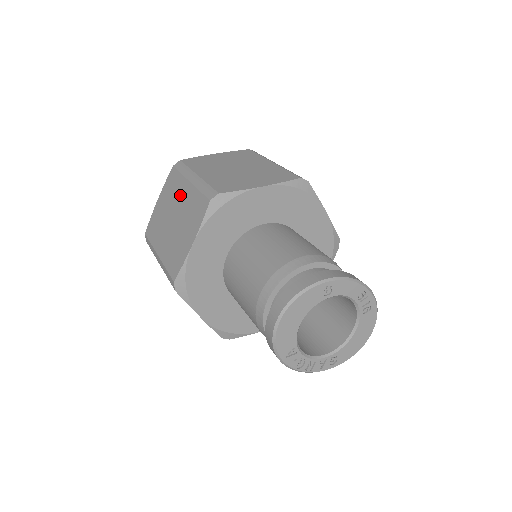
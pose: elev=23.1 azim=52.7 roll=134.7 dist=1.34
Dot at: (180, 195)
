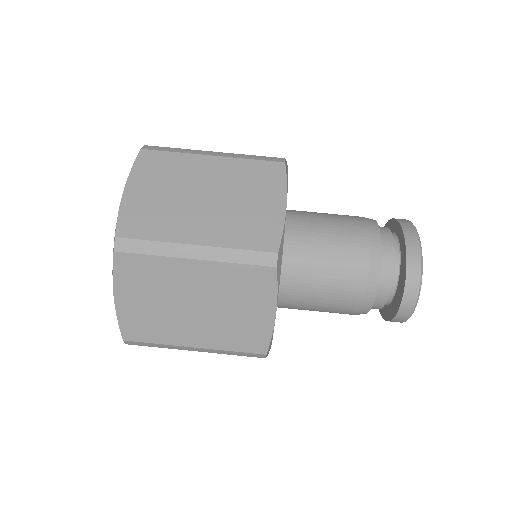
Dot at: (185, 279)
